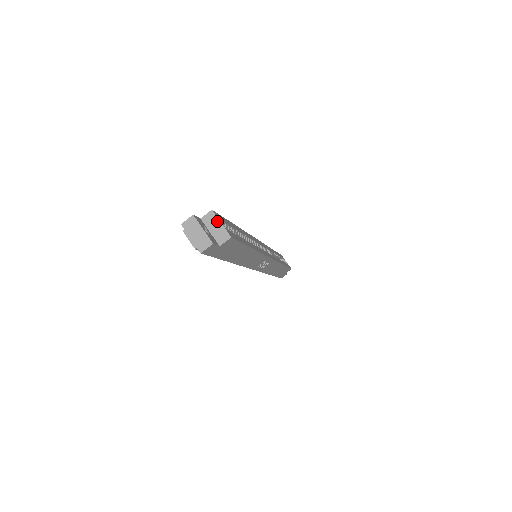
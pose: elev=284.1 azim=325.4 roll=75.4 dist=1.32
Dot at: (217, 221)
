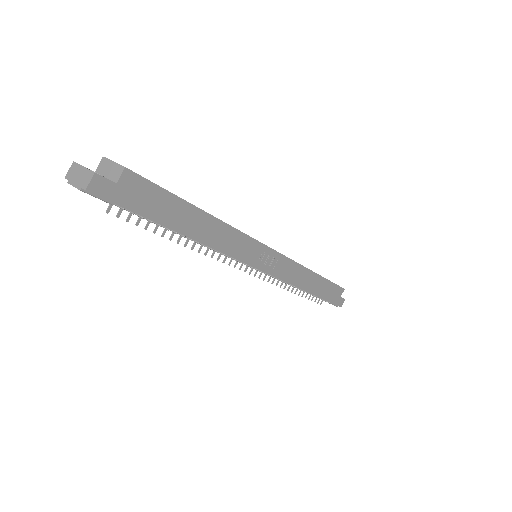
Dot at: (109, 162)
